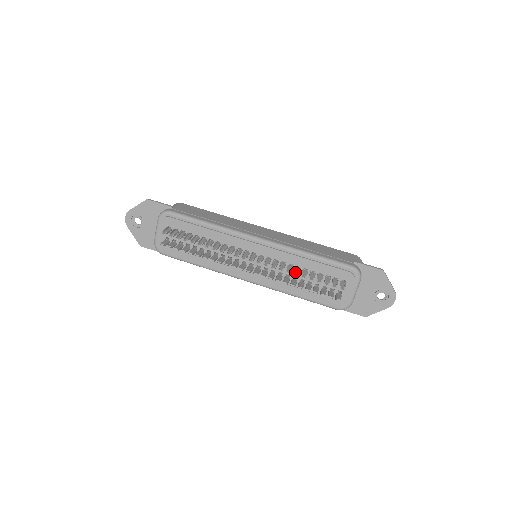
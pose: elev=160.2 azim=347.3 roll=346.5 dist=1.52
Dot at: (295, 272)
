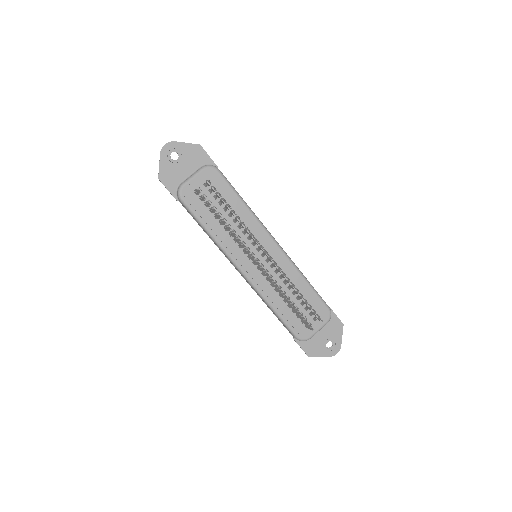
Dot at: (293, 286)
